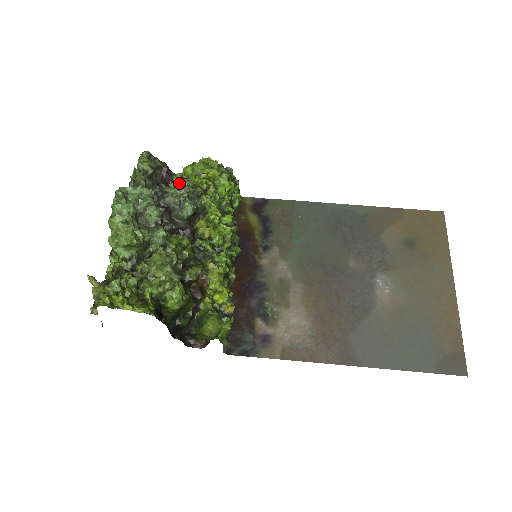
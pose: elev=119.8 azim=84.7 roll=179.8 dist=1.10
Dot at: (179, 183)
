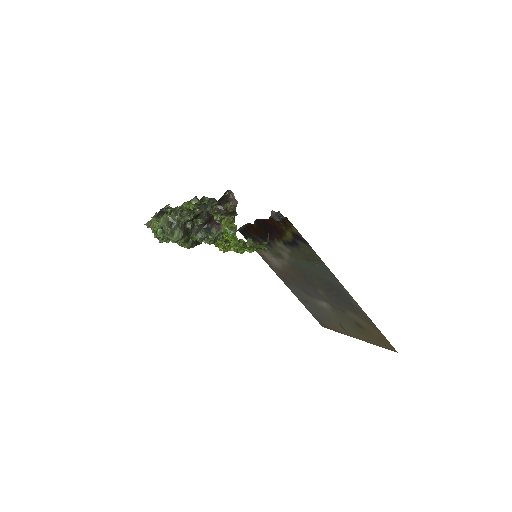
Dot at: (220, 218)
